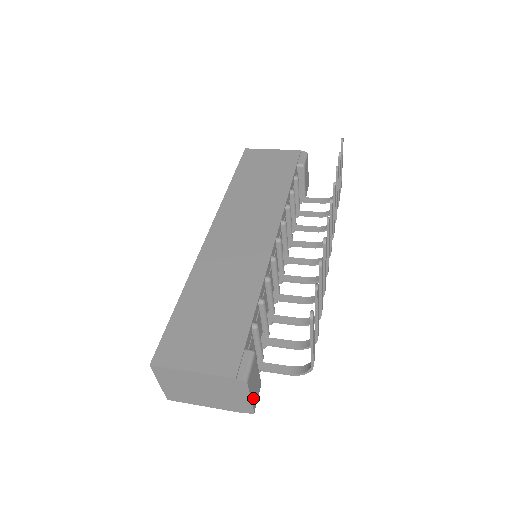
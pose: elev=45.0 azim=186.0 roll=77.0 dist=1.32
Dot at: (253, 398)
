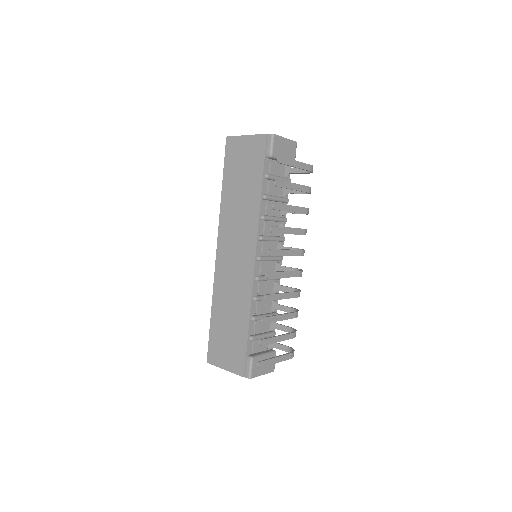
Dot at: (267, 371)
